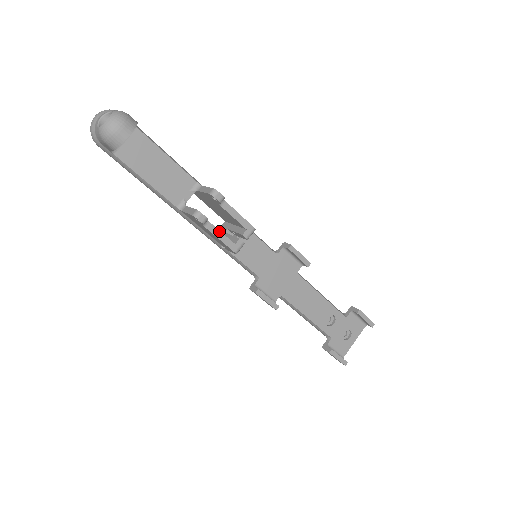
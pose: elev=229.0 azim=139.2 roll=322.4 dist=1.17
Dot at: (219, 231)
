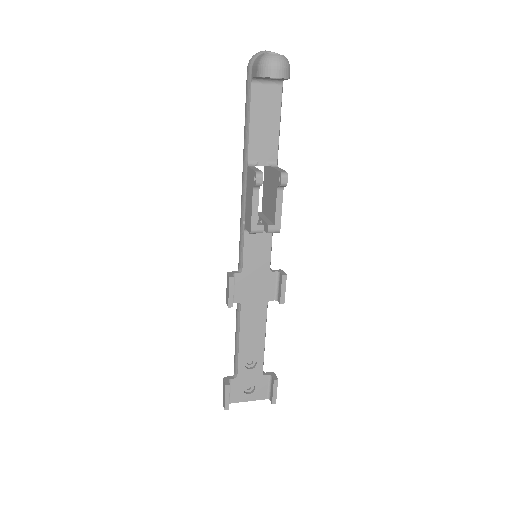
Dot at: (258, 204)
